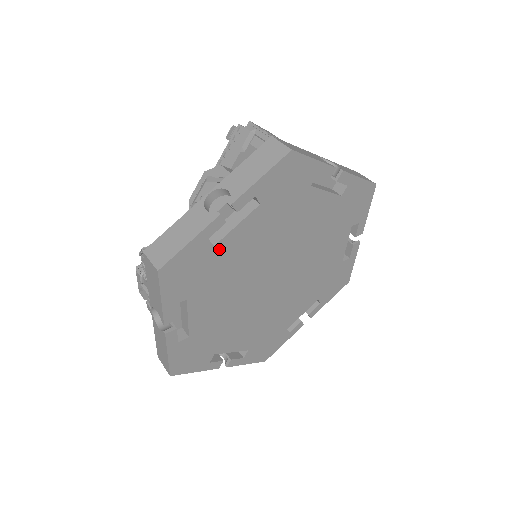
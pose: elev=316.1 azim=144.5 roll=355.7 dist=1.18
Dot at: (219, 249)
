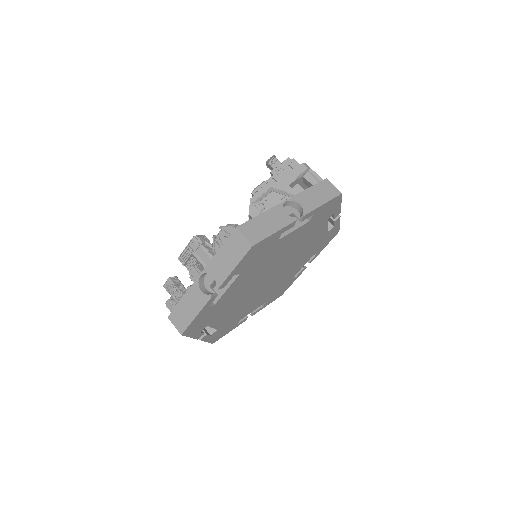
Dot at: (277, 243)
